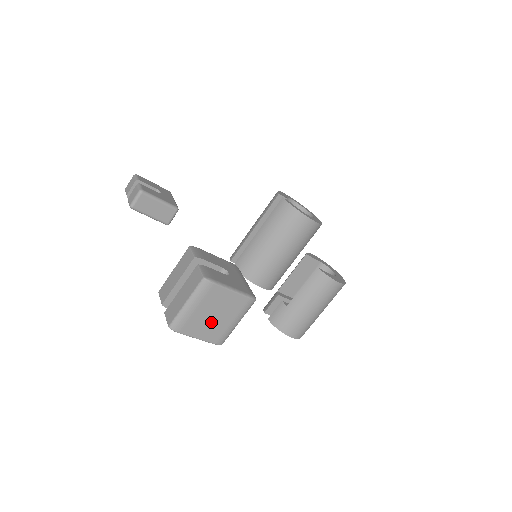
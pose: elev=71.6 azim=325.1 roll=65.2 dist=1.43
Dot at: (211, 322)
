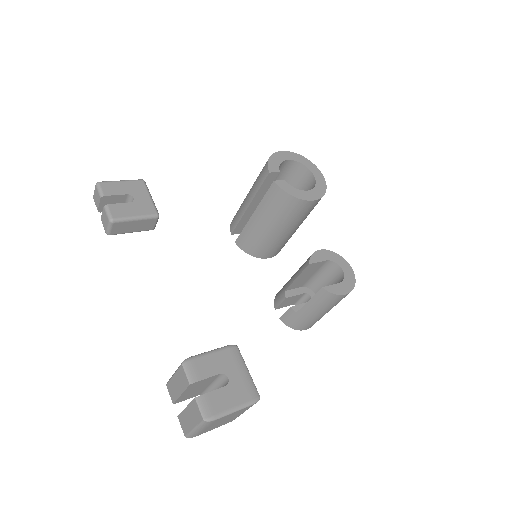
Dot at: (222, 422)
